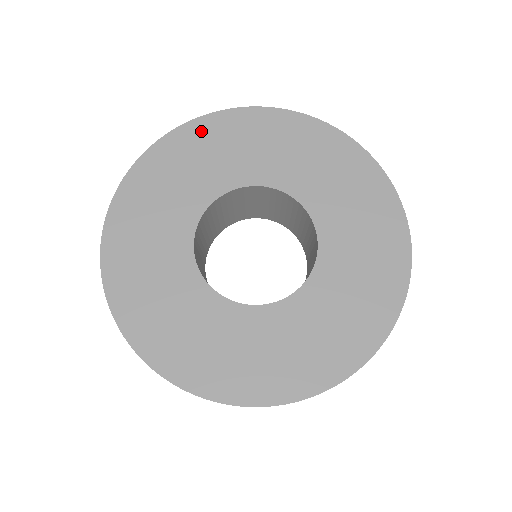
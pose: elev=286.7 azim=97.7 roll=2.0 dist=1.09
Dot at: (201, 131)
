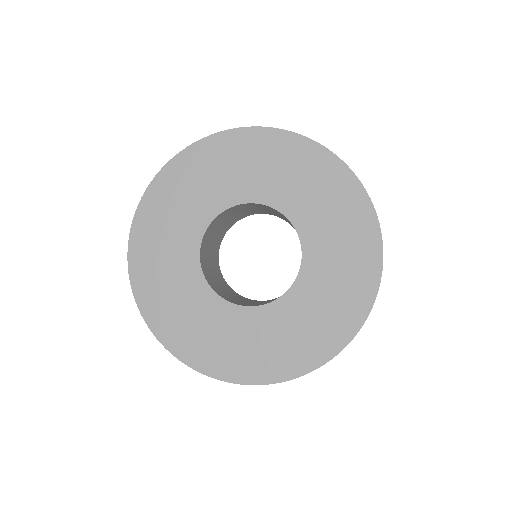
Dot at: (154, 201)
